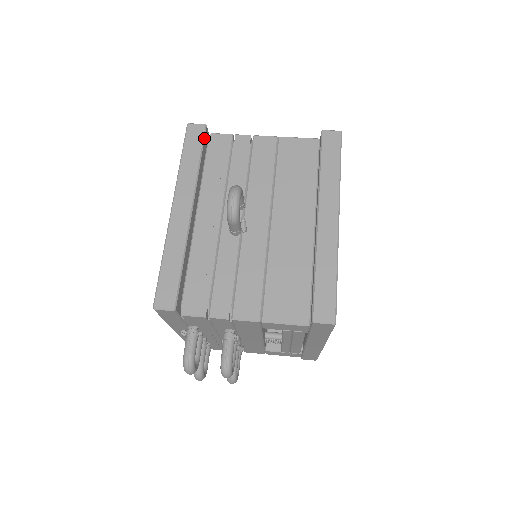
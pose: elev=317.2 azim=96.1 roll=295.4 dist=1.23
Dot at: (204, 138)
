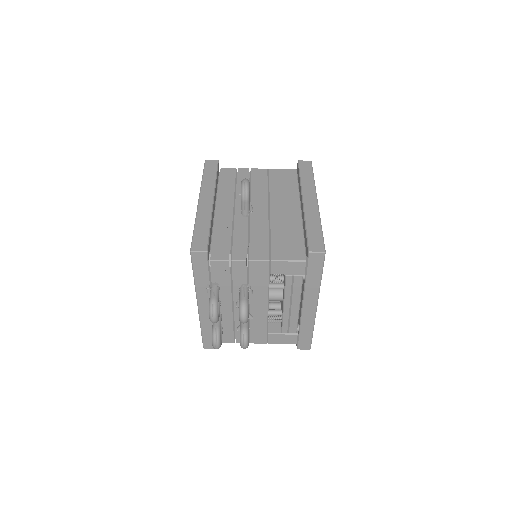
Dot at: (218, 167)
